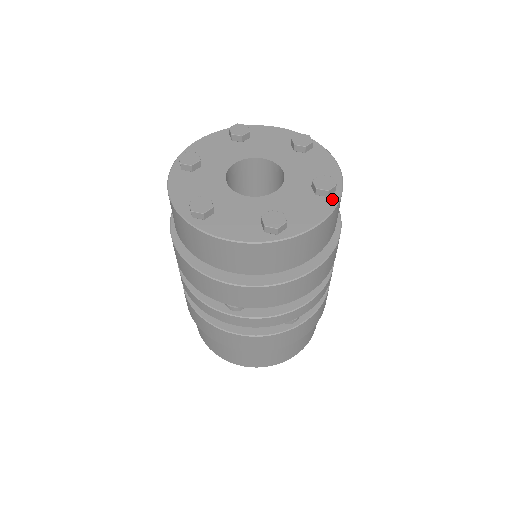
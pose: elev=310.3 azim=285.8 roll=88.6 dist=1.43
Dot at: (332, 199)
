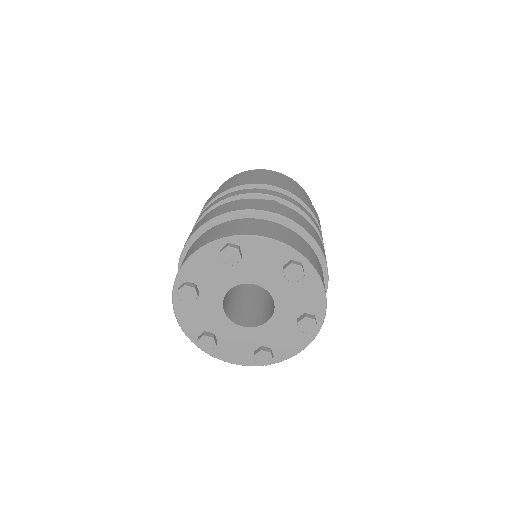
Dot at: (312, 332)
